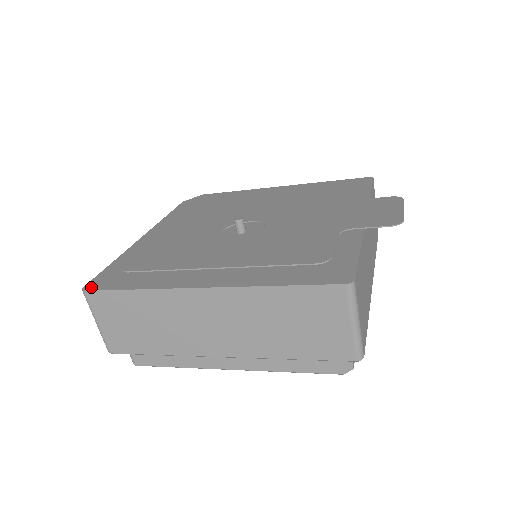
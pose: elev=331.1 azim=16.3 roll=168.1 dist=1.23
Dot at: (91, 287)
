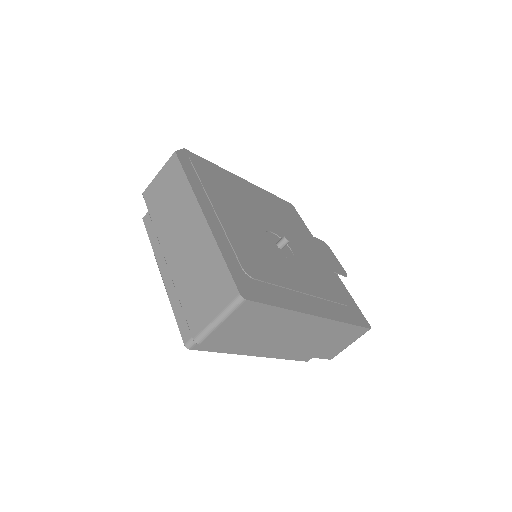
Dot at: (247, 295)
